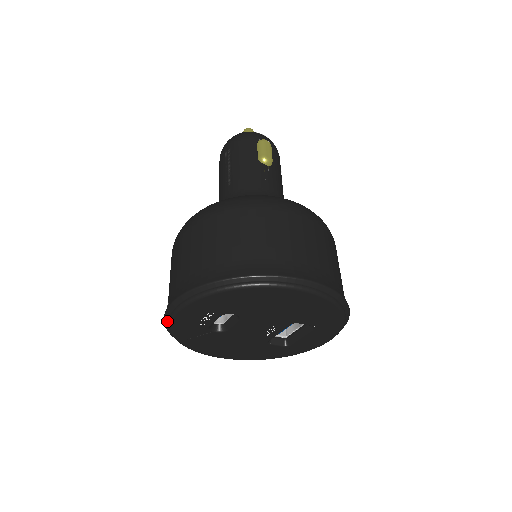
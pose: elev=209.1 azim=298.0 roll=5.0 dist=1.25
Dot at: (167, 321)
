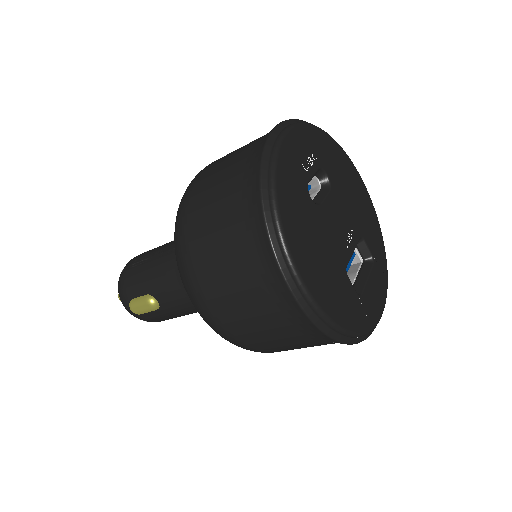
Dot at: (273, 142)
